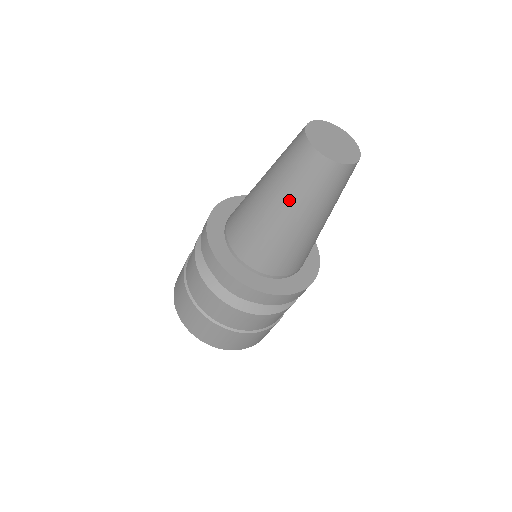
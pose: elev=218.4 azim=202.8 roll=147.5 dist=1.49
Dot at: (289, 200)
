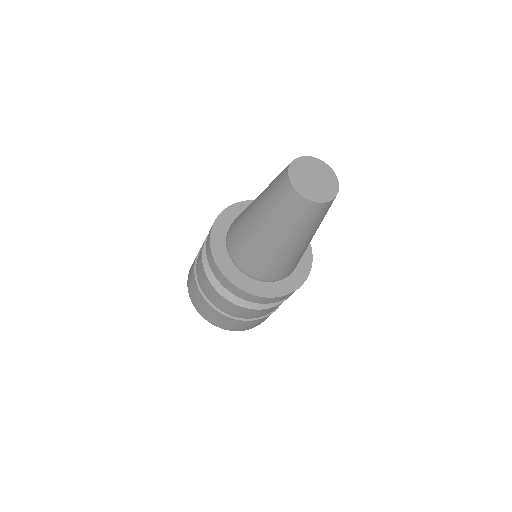
Dot at: (282, 231)
